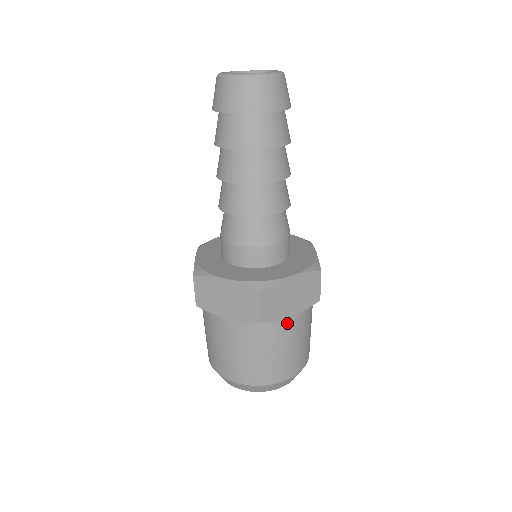
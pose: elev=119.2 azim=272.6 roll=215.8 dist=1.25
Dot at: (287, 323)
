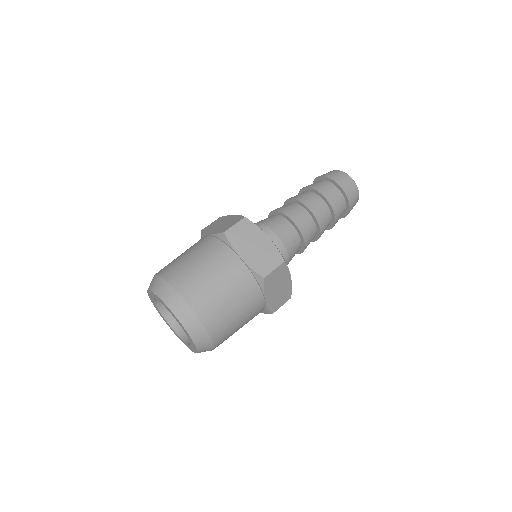
Dot at: (233, 260)
